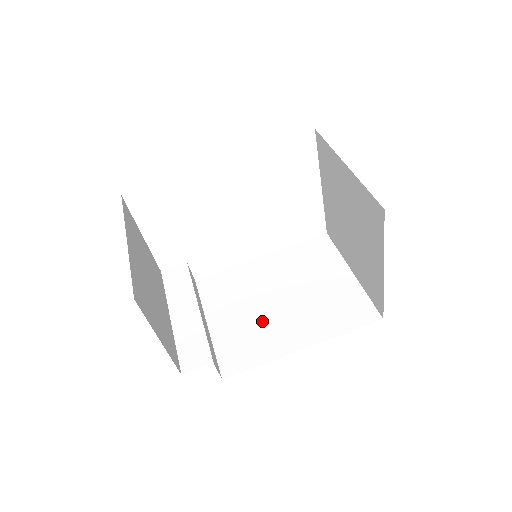
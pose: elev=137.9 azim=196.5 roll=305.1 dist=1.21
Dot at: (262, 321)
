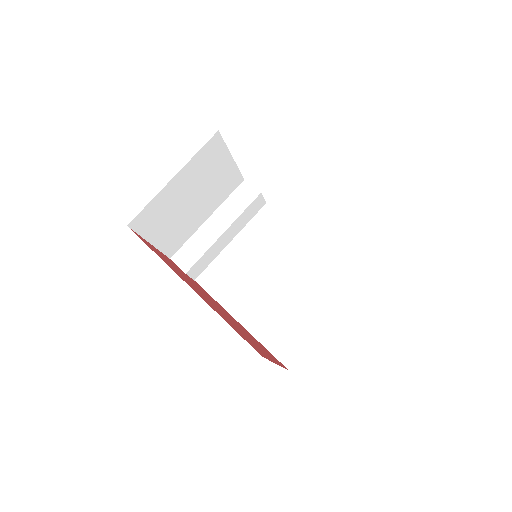
Dot at: (250, 279)
